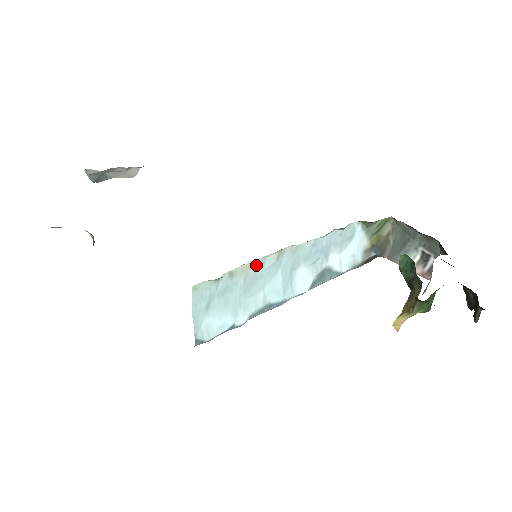
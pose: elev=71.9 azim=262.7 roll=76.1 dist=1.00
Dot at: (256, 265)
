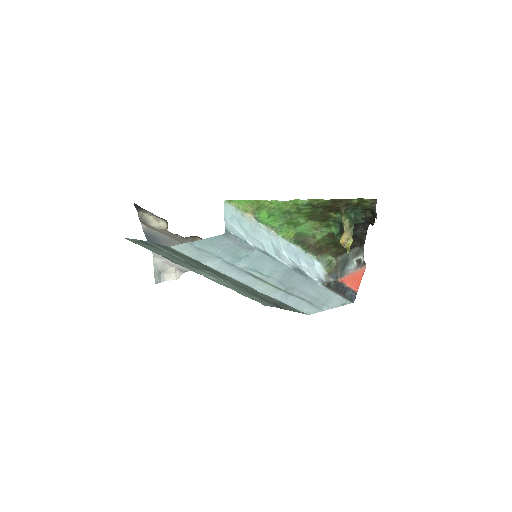
Dot at: (255, 224)
